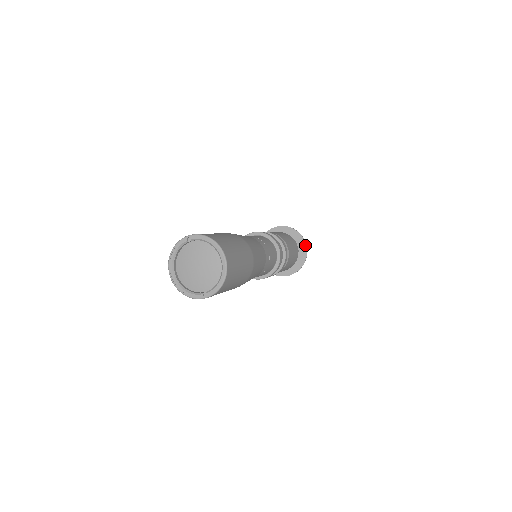
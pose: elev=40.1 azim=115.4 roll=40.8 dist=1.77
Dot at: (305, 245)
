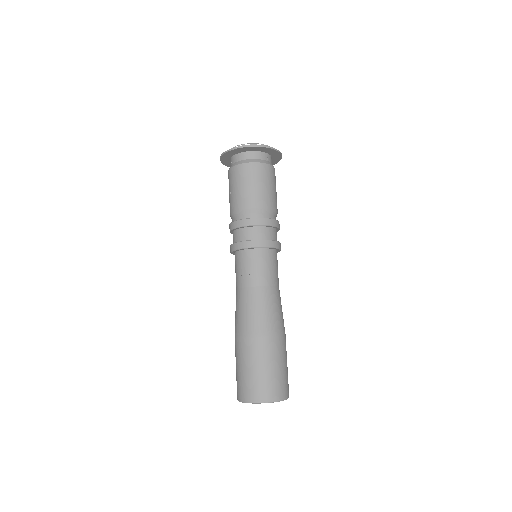
Dot at: (263, 148)
